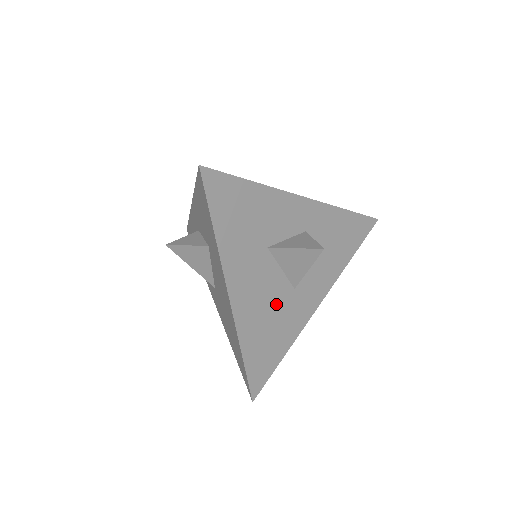
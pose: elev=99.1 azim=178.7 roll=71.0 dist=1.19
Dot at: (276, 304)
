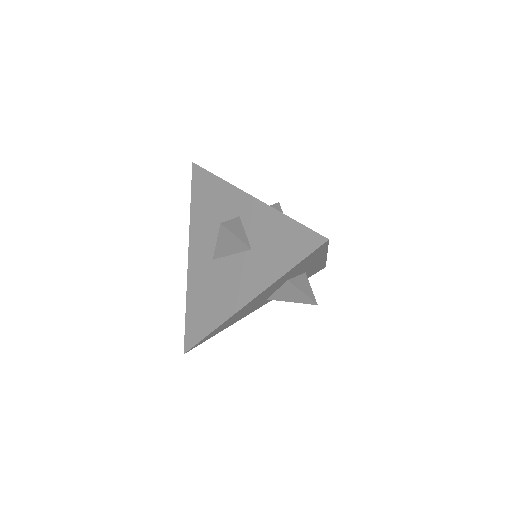
Dot at: occluded
